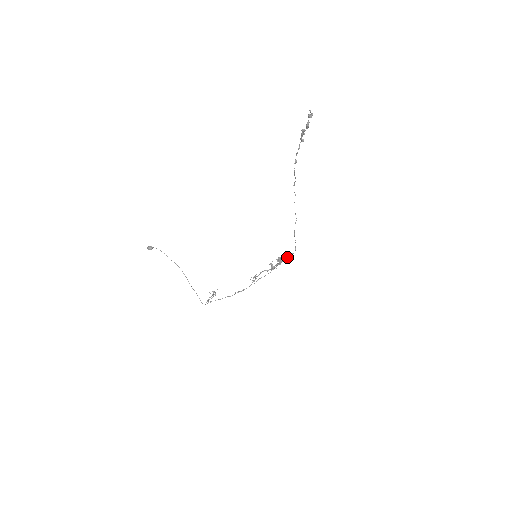
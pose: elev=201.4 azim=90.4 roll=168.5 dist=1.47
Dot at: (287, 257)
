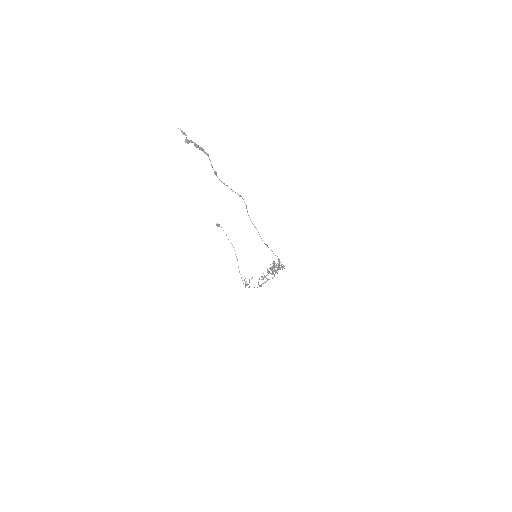
Dot at: (279, 267)
